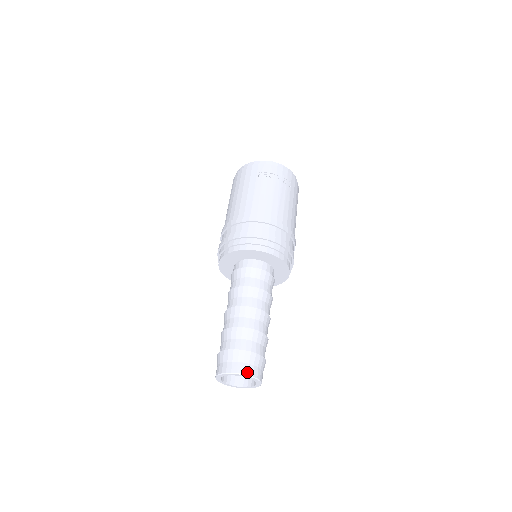
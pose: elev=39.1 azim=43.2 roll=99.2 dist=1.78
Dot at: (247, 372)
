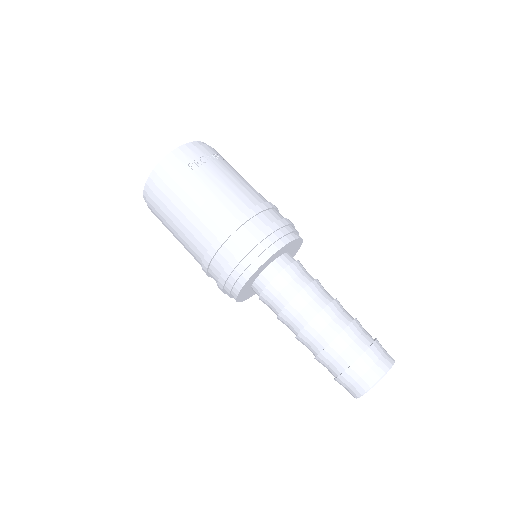
Dot at: (389, 364)
